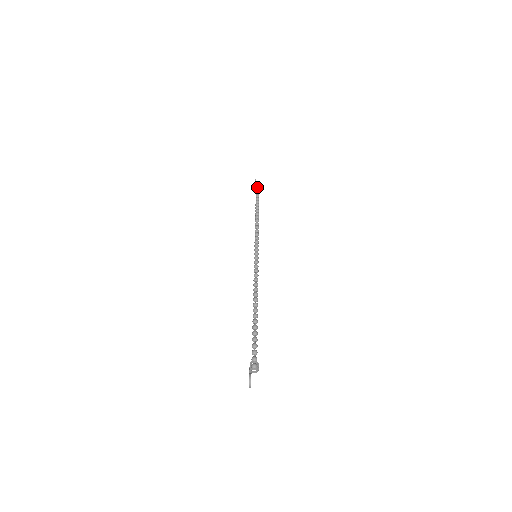
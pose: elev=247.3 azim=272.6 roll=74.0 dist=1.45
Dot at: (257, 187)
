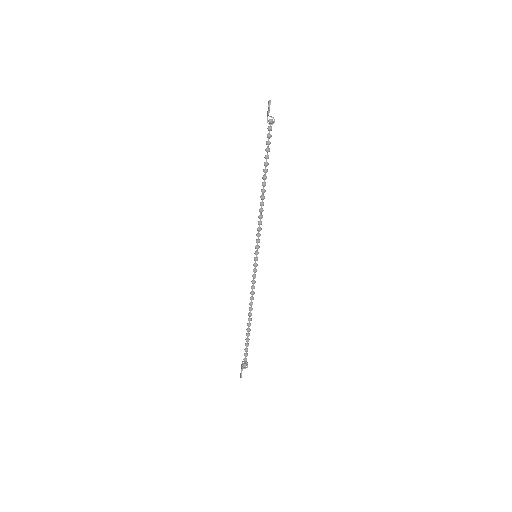
Dot at: (270, 124)
